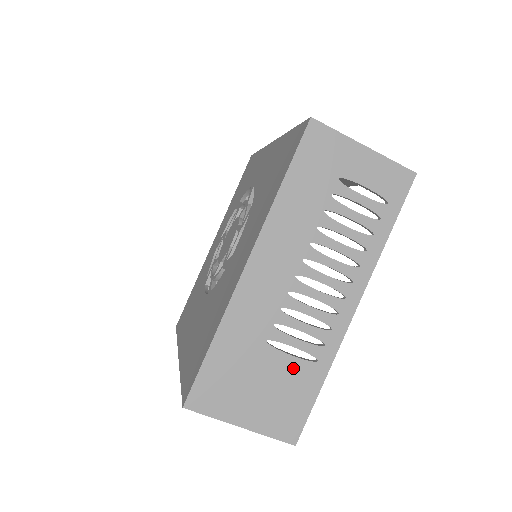
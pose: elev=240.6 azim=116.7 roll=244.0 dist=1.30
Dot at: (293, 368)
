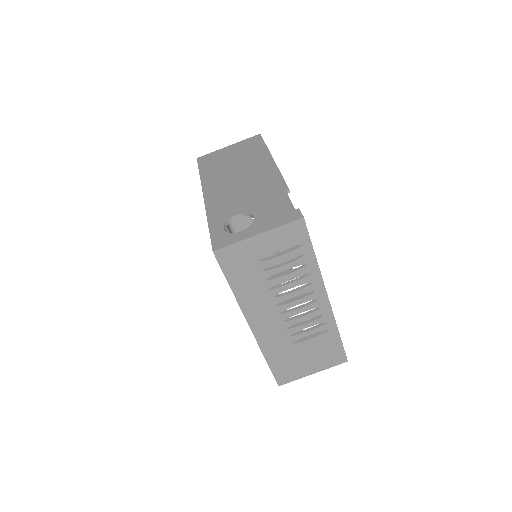
Dot at: (317, 341)
